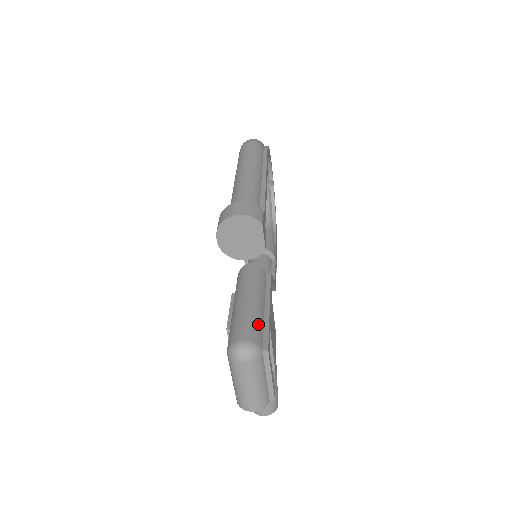
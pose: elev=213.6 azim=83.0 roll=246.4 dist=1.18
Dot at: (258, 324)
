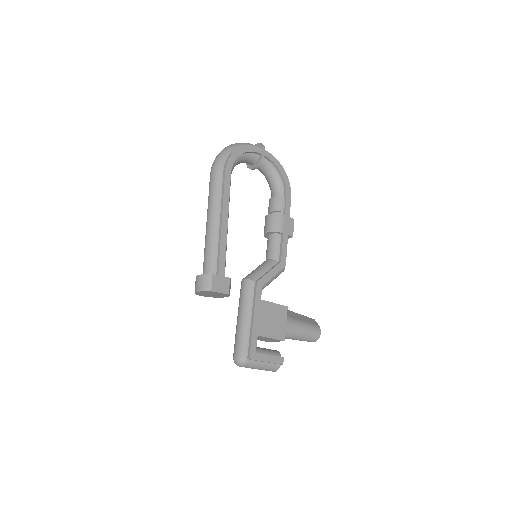
Dot at: (244, 340)
